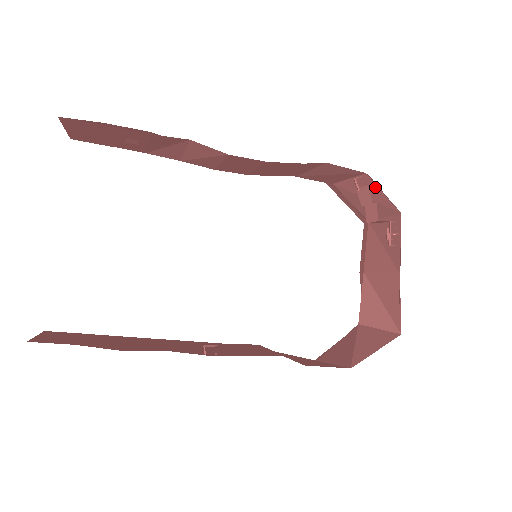
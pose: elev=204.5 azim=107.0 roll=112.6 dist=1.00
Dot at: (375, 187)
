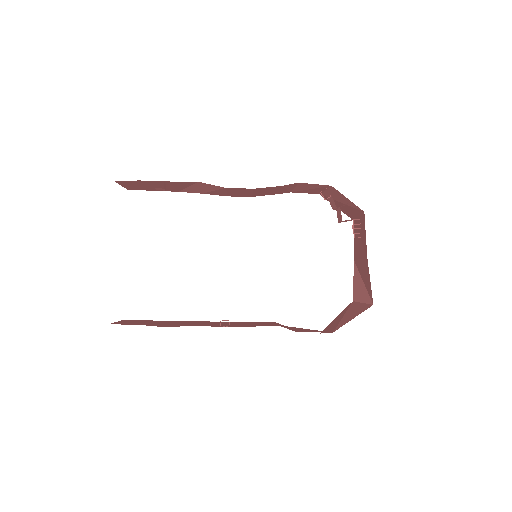
Dot at: (341, 195)
